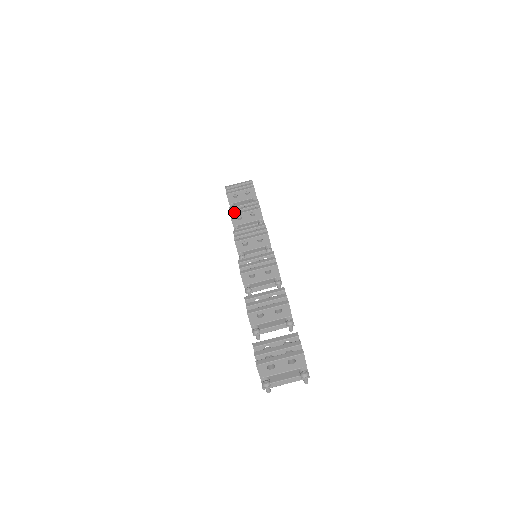
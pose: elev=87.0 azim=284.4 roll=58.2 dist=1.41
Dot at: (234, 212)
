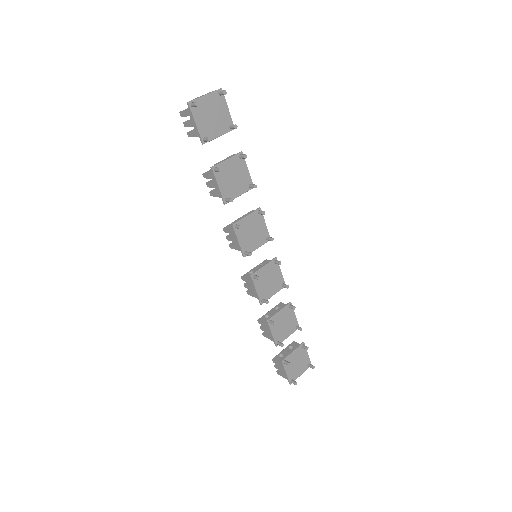
Dot at: occluded
